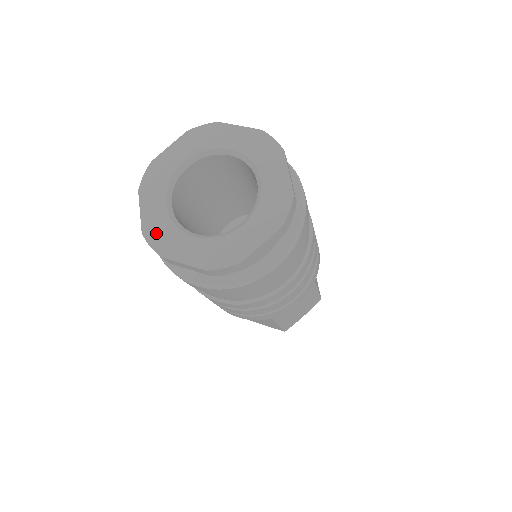
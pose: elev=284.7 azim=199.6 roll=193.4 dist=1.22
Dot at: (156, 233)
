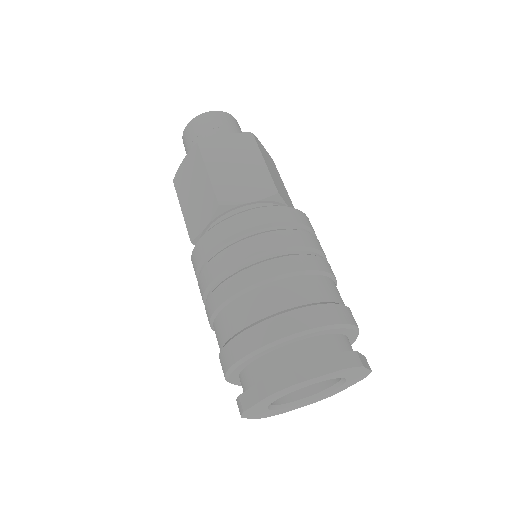
Dot at: (252, 411)
